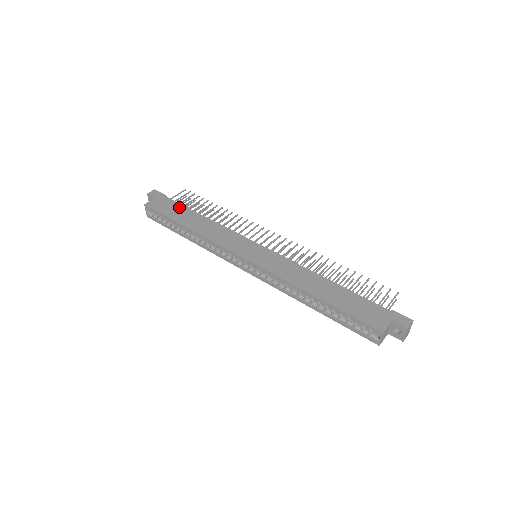
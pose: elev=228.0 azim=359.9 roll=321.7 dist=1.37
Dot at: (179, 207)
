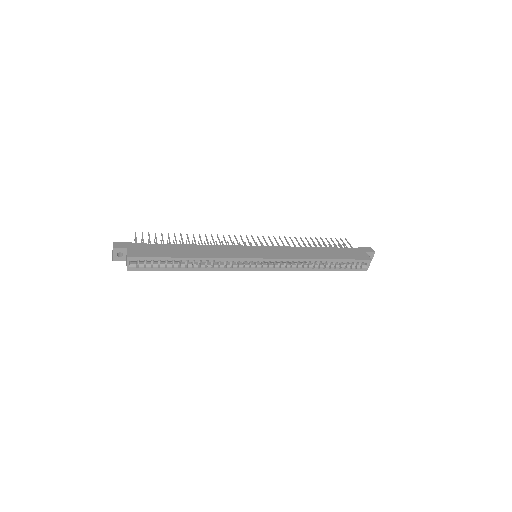
Dot at: (160, 246)
